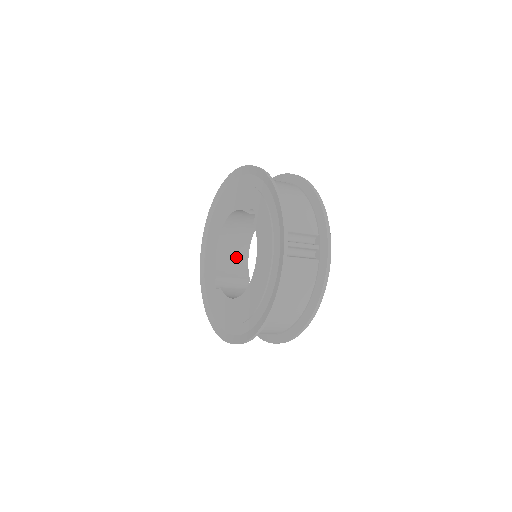
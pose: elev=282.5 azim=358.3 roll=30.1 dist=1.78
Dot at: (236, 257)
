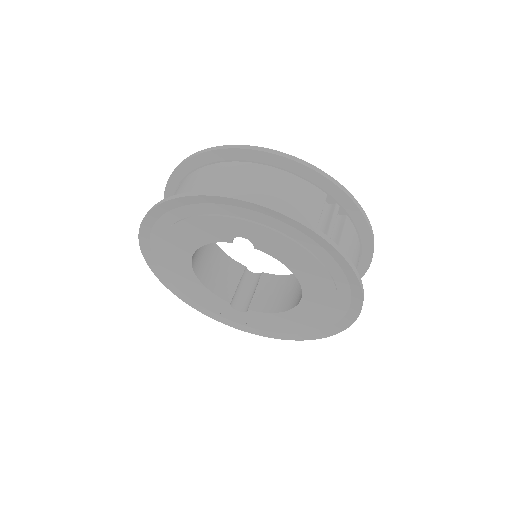
Dot at: (217, 266)
